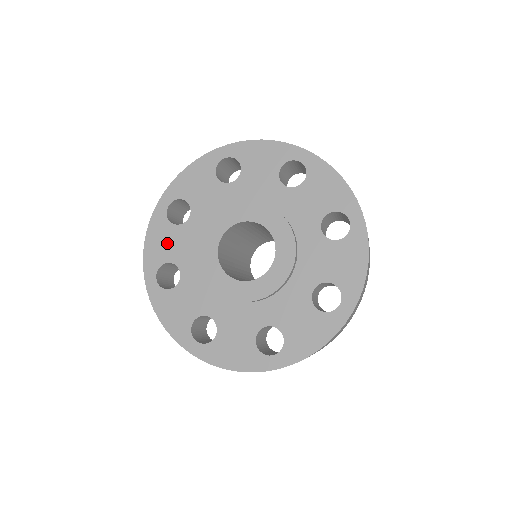
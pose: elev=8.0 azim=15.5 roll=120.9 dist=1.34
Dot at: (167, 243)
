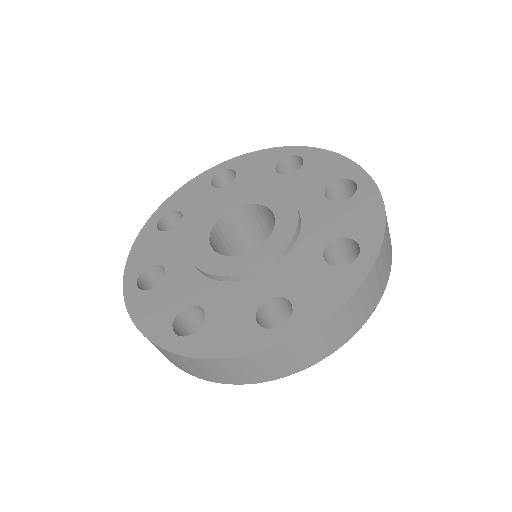
Dot at: (161, 303)
